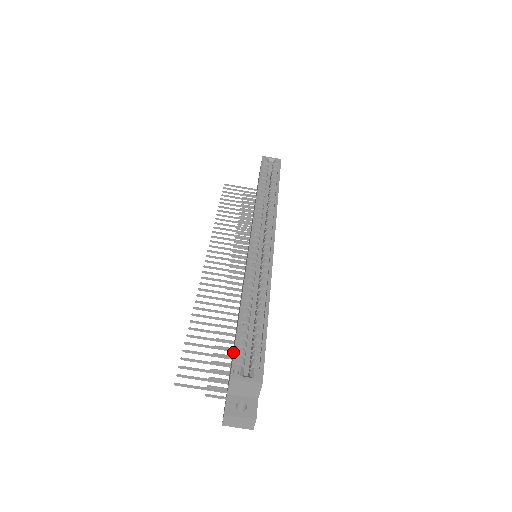
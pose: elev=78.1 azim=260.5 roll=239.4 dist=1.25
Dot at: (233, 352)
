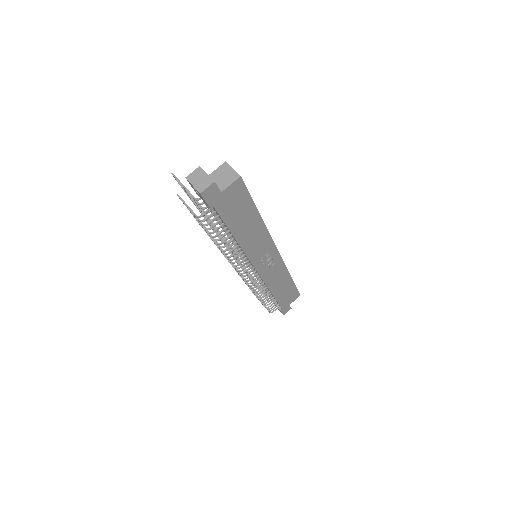
Dot at: occluded
